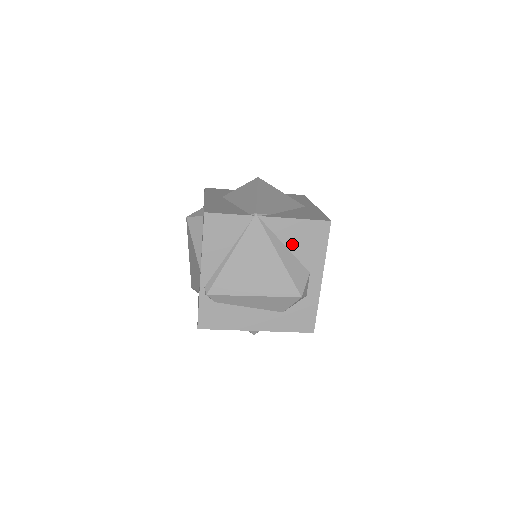
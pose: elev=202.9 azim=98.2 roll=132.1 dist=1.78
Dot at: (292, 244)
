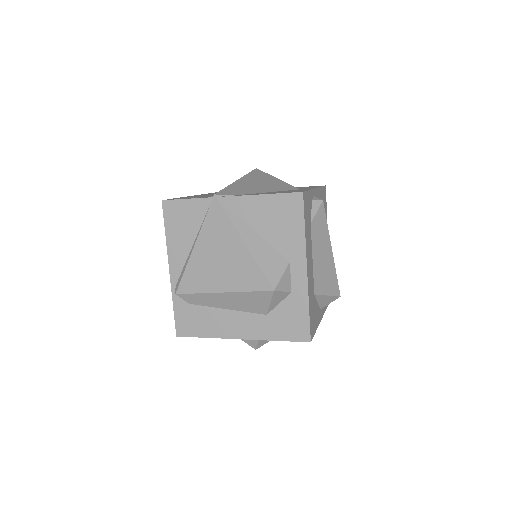
Dot at: (261, 227)
